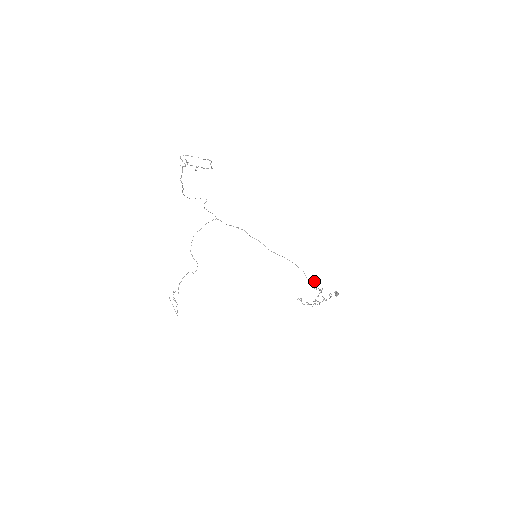
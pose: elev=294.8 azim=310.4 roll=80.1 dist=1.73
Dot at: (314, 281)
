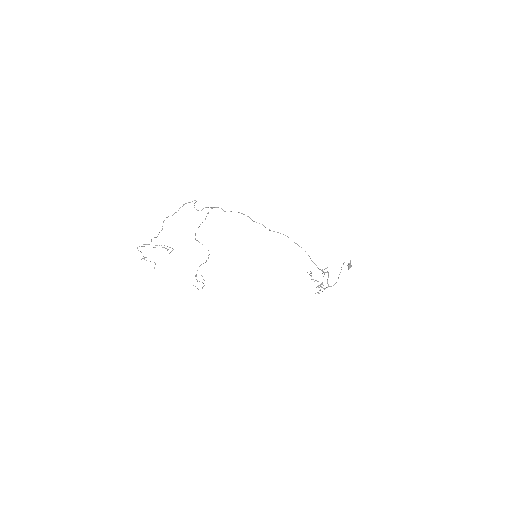
Dot at: (319, 269)
